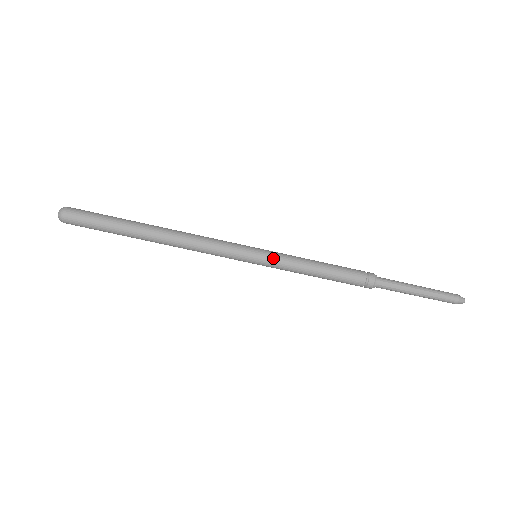
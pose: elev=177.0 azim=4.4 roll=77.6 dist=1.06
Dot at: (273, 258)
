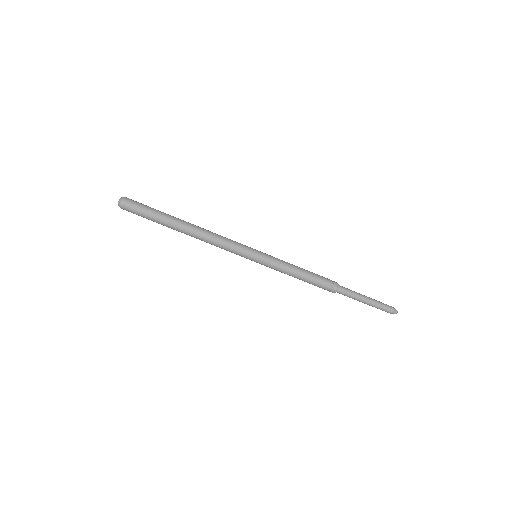
Dot at: (267, 262)
